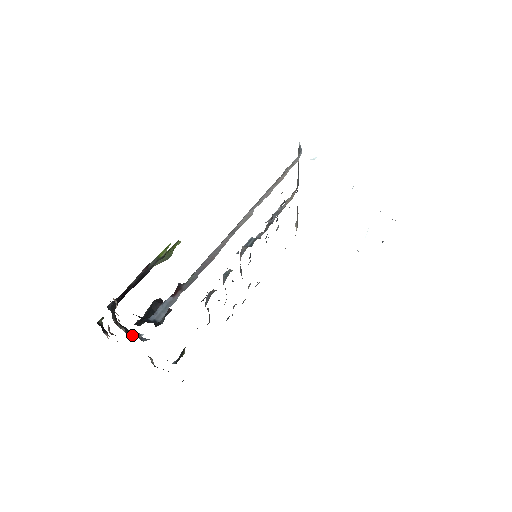
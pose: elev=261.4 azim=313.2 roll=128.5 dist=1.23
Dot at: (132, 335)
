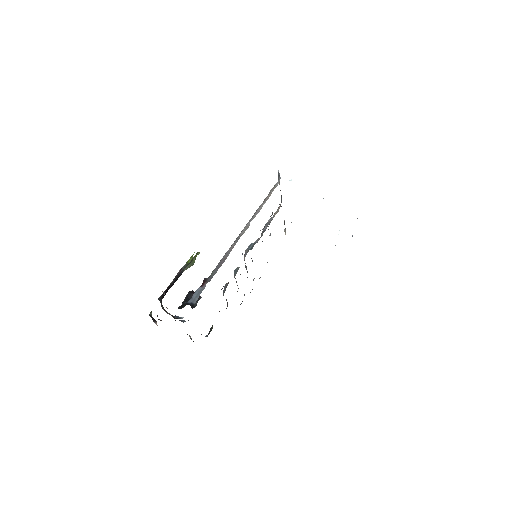
Dot at: (176, 318)
